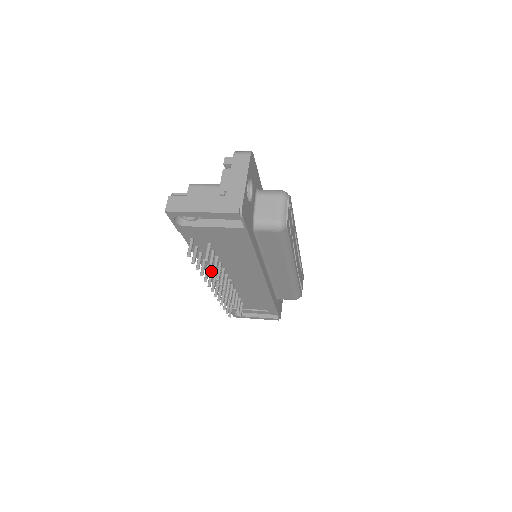
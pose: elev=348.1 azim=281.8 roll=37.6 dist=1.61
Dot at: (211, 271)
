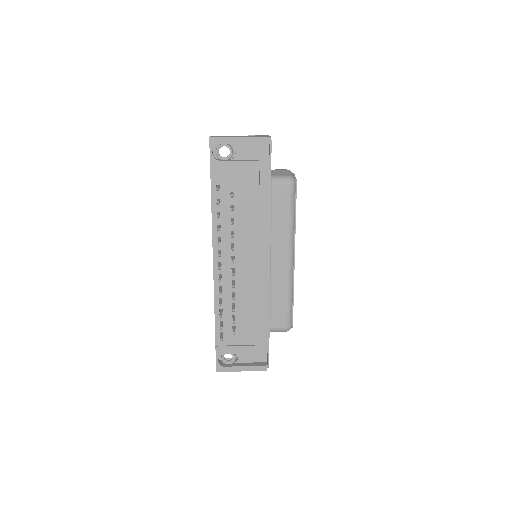
Dot at: (219, 250)
